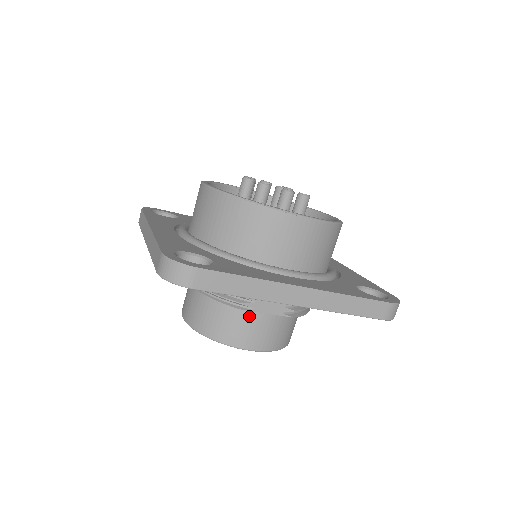
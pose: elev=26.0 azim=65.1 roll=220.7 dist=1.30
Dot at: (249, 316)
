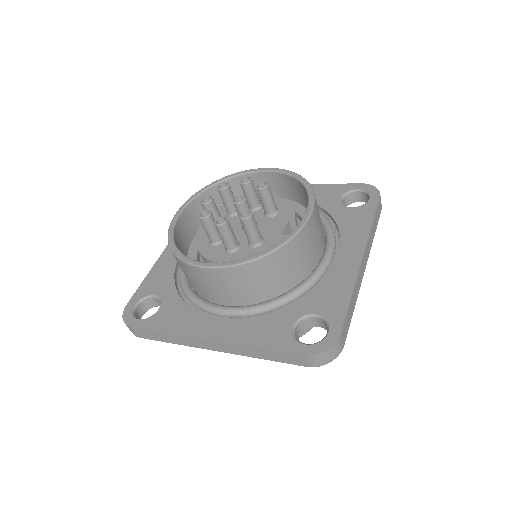
Dot at: occluded
